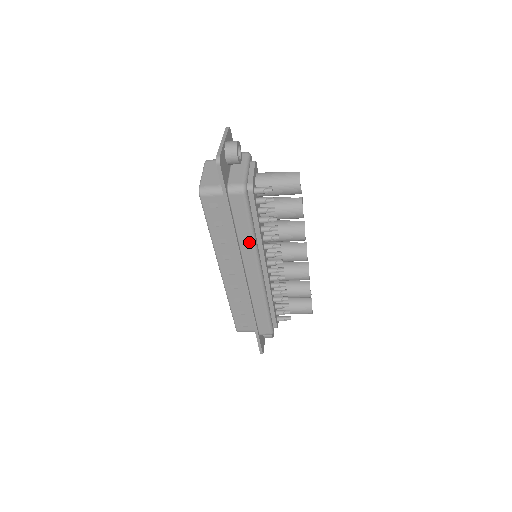
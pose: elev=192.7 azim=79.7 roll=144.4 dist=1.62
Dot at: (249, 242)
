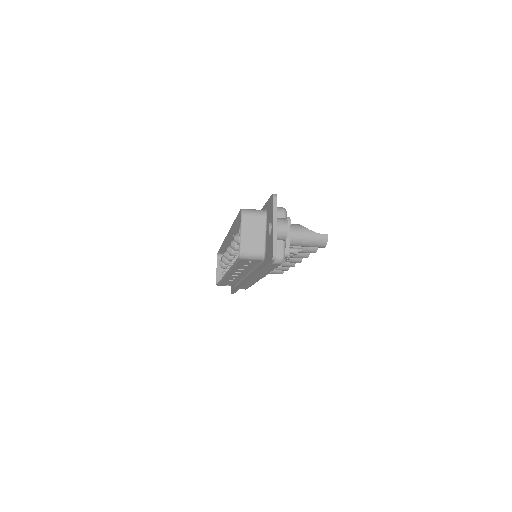
Dot at: (265, 273)
